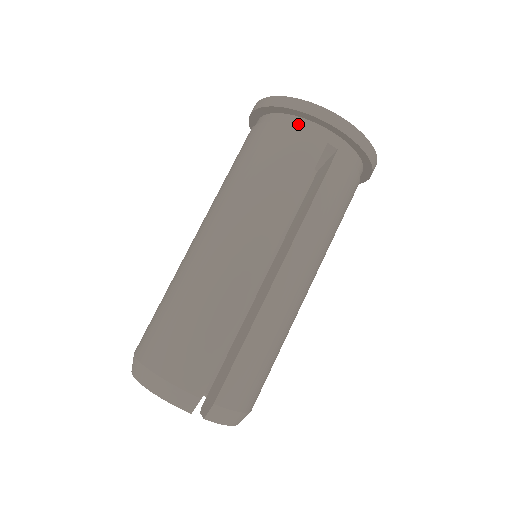
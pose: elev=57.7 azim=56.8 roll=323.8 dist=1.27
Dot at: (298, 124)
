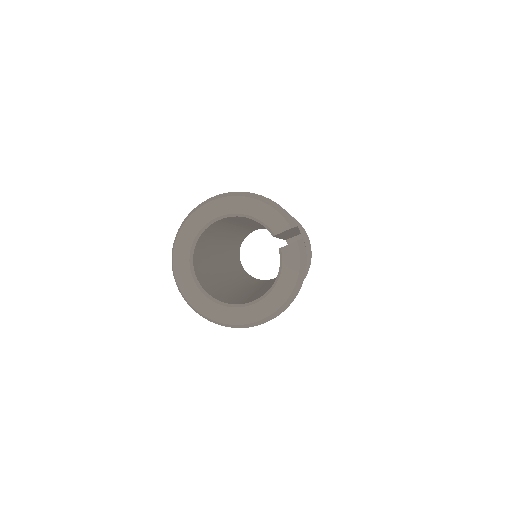
Dot at: occluded
